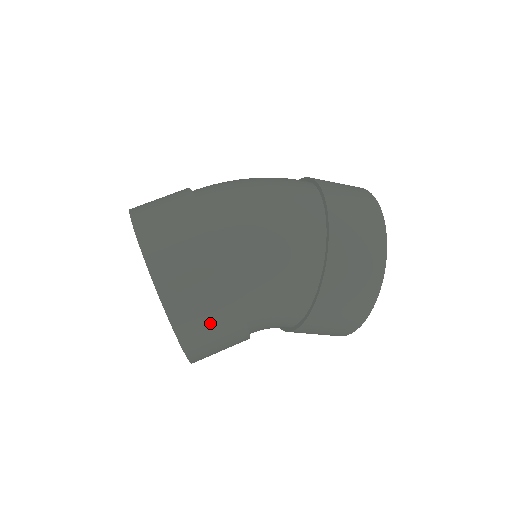
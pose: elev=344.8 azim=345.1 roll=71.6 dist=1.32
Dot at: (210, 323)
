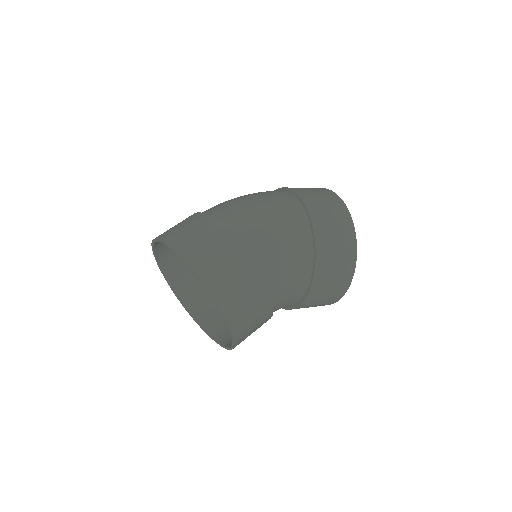
Dot at: (245, 298)
